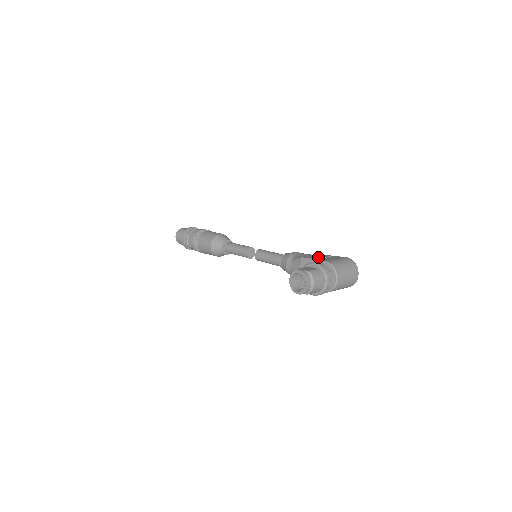
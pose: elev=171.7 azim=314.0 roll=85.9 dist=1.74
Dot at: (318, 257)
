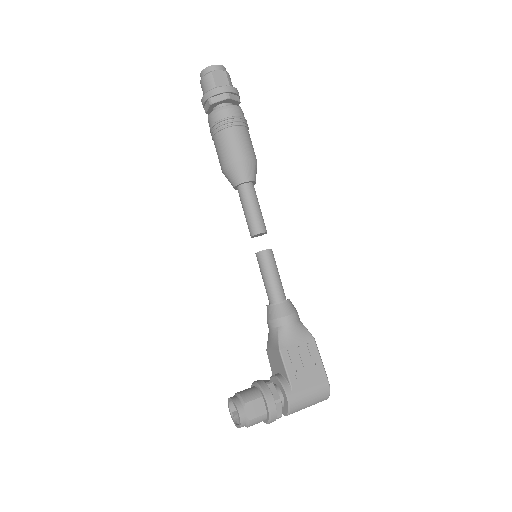
Dot at: (297, 364)
